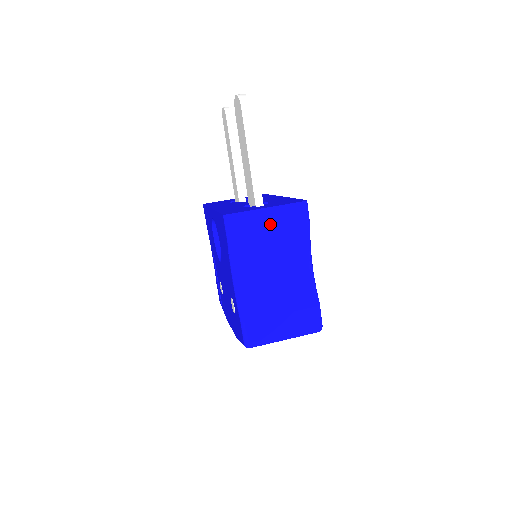
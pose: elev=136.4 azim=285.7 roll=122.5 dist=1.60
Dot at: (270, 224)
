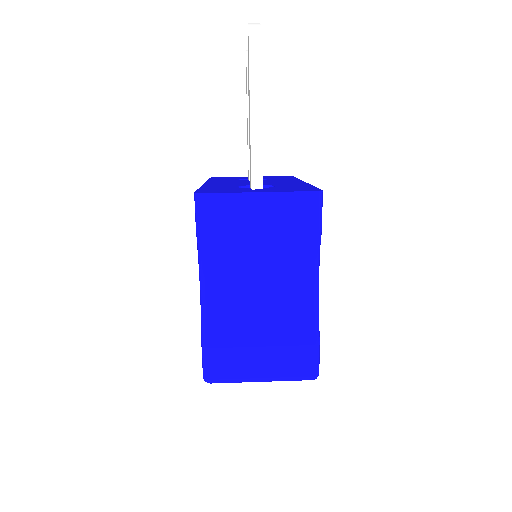
Dot at: (260, 217)
